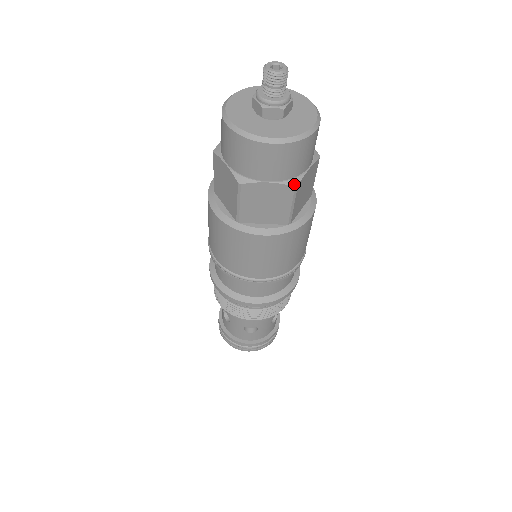
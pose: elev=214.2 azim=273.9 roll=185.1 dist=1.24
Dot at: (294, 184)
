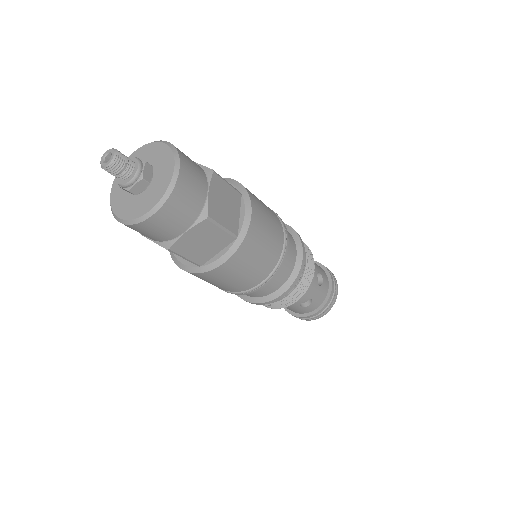
Dot at: (204, 217)
